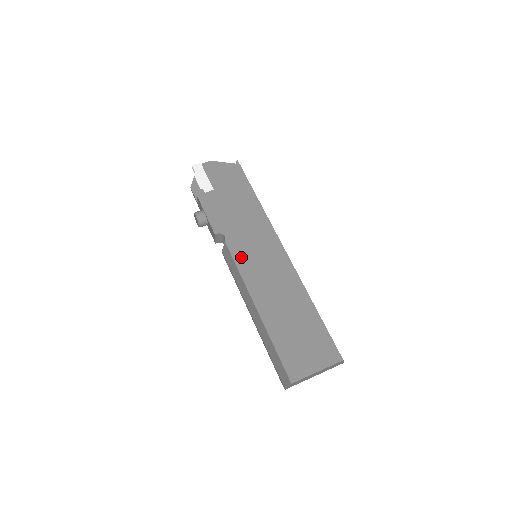
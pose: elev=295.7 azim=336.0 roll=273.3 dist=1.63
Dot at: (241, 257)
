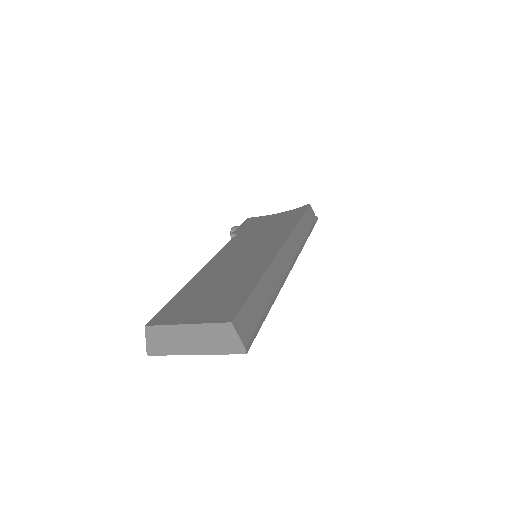
Dot at: (233, 245)
